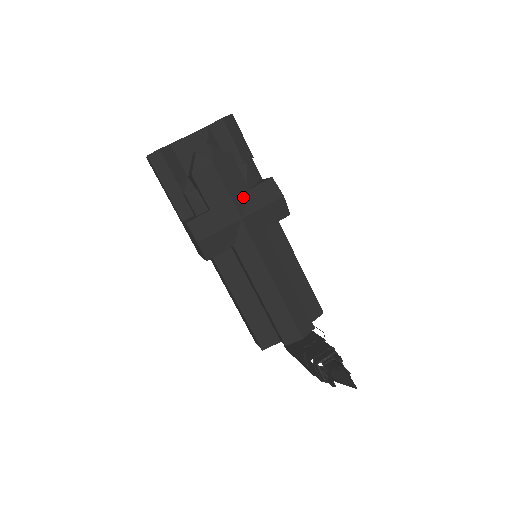
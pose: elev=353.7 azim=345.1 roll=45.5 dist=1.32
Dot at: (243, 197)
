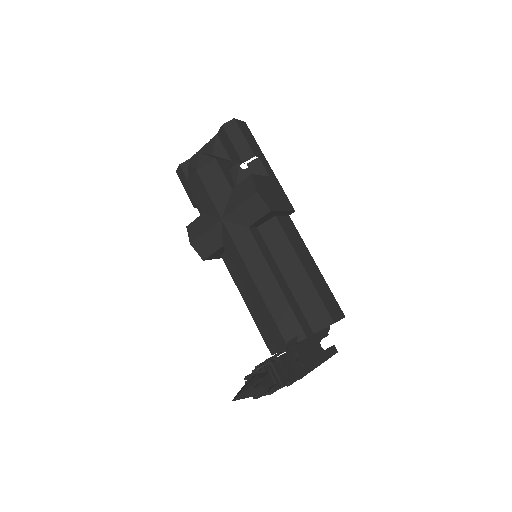
Dot at: (225, 198)
